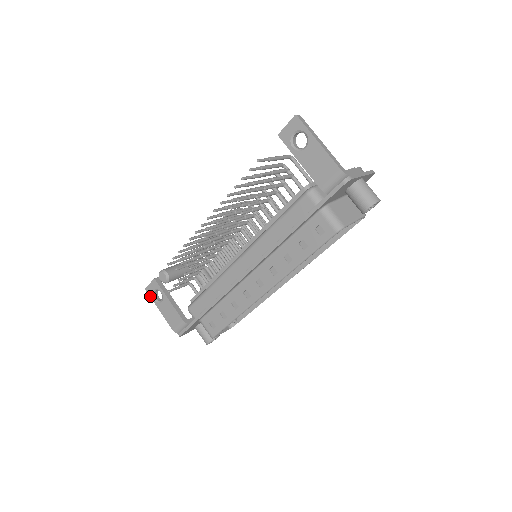
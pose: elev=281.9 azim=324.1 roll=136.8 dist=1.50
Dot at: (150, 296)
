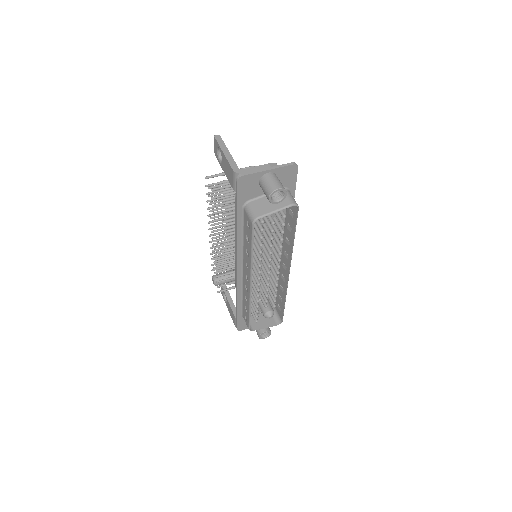
Dot at: occluded
